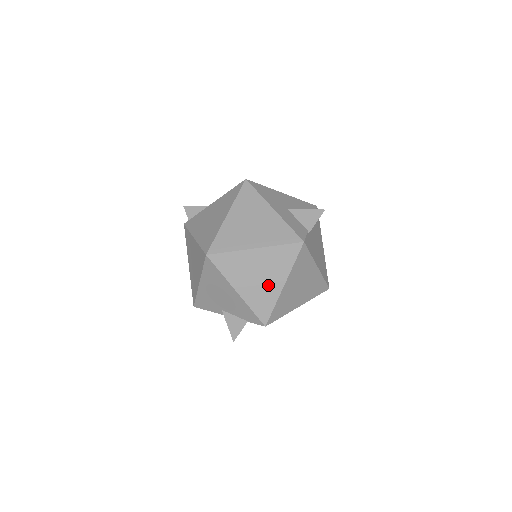
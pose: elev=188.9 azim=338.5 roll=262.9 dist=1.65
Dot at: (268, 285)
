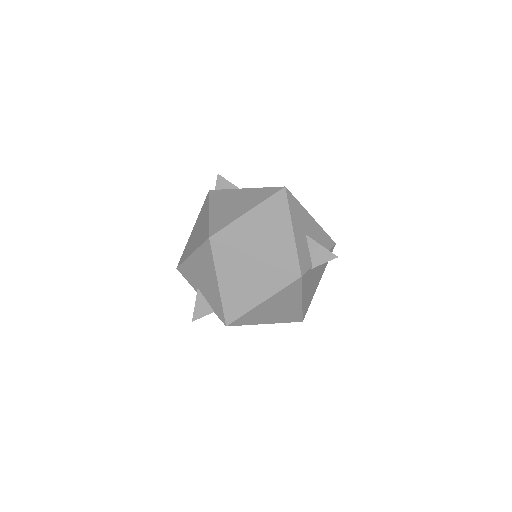
Dot at: (249, 294)
